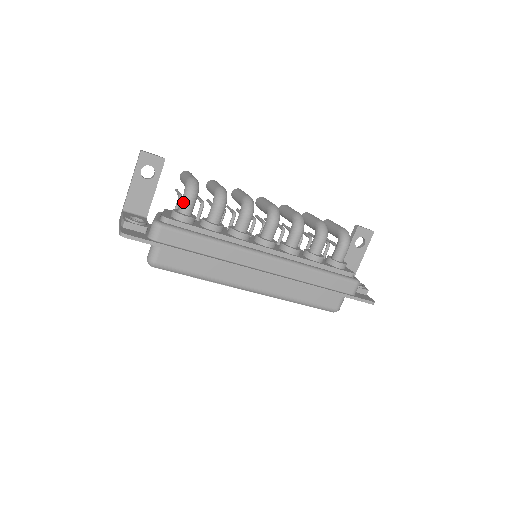
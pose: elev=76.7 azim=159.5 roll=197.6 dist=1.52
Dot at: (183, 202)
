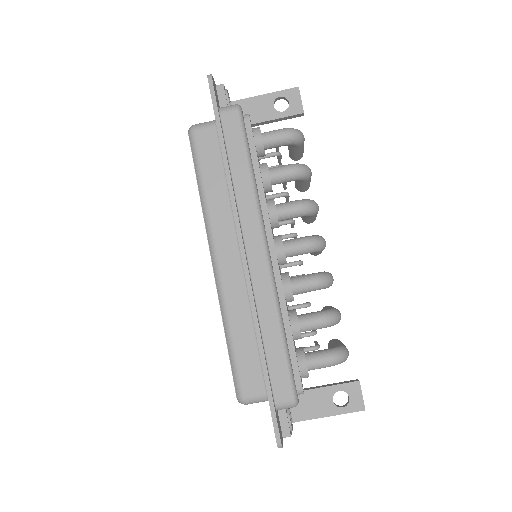
Dot at: (274, 130)
